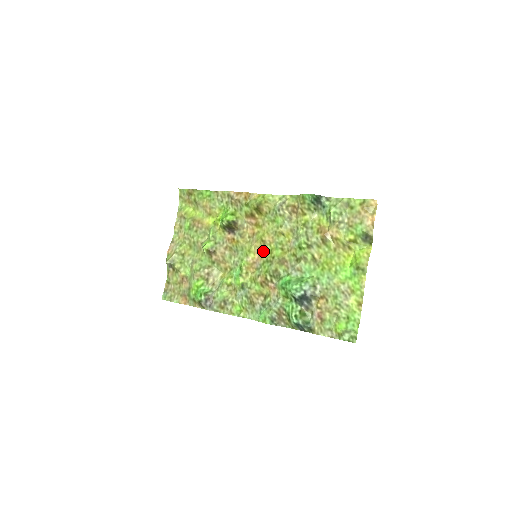
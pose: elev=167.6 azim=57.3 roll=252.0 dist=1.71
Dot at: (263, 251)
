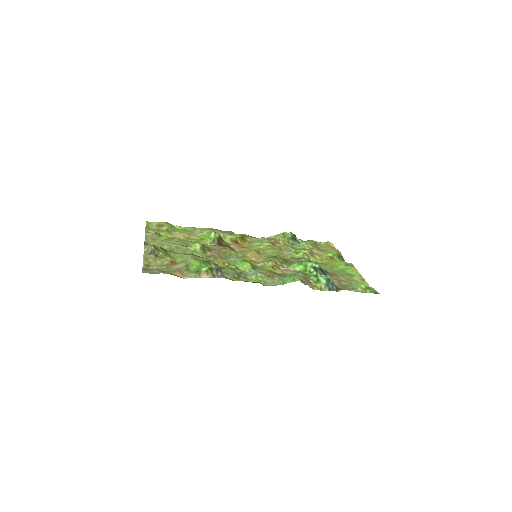
Dot at: (260, 255)
